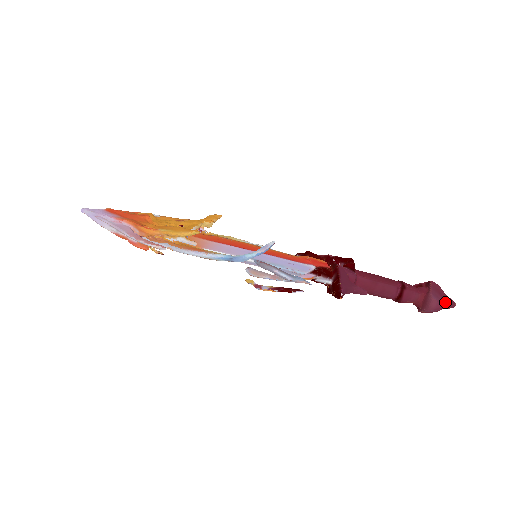
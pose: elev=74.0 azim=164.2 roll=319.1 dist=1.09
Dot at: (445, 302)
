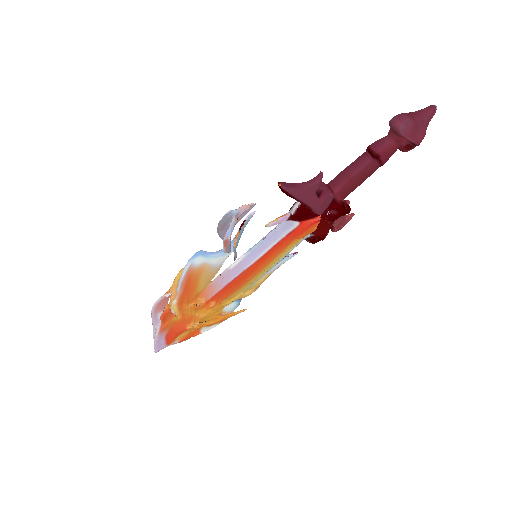
Dot at: (415, 113)
